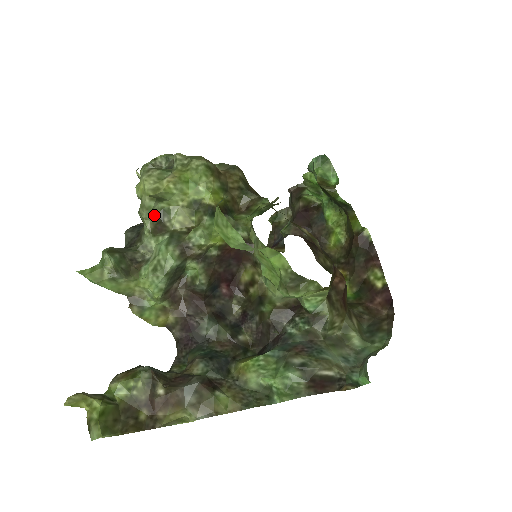
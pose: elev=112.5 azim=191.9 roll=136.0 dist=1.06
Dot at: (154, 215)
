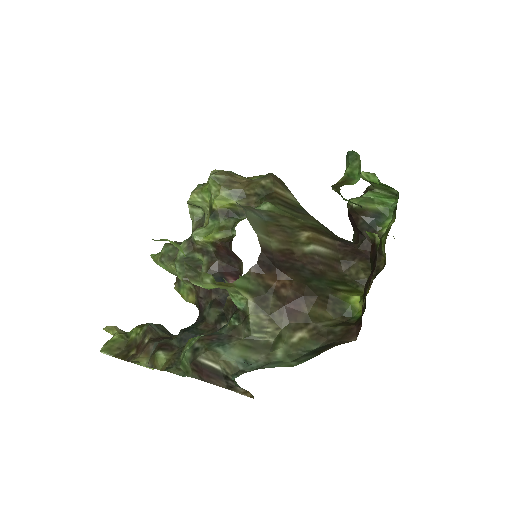
Dot at: (198, 219)
